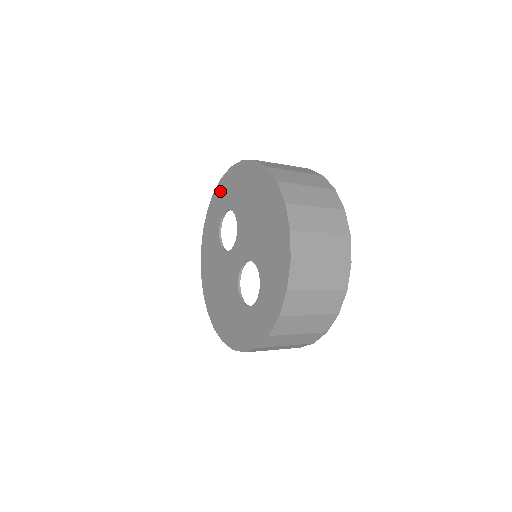
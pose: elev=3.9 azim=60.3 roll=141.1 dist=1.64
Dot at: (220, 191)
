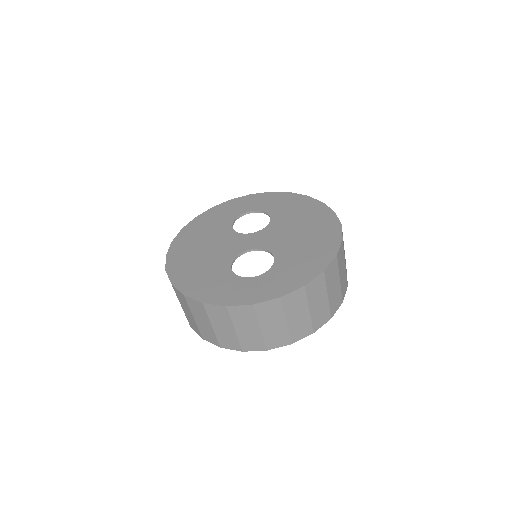
Dot at: (262, 197)
